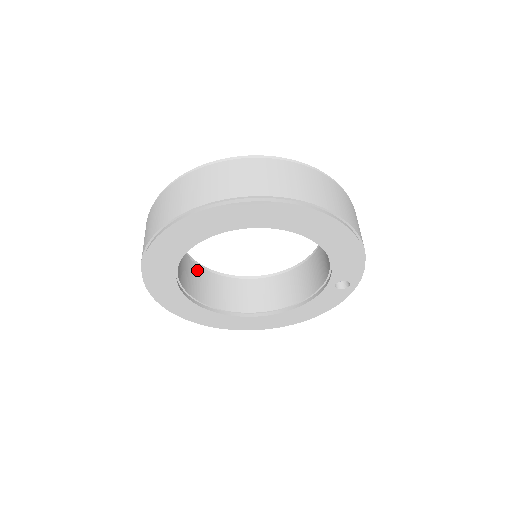
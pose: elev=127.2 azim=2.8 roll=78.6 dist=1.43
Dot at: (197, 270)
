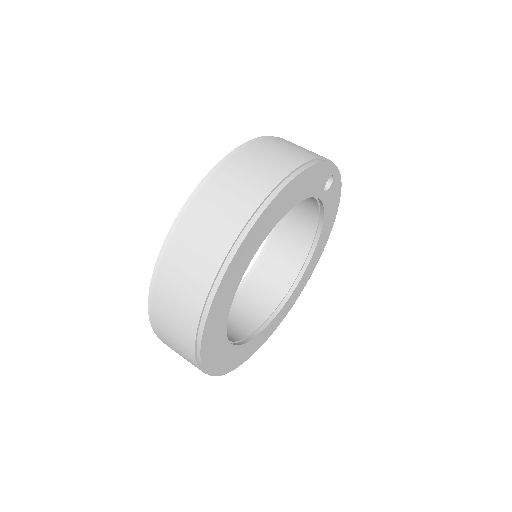
Dot at: (238, 300)
